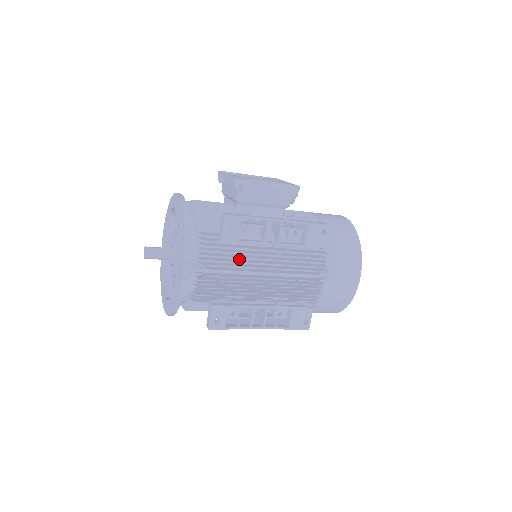
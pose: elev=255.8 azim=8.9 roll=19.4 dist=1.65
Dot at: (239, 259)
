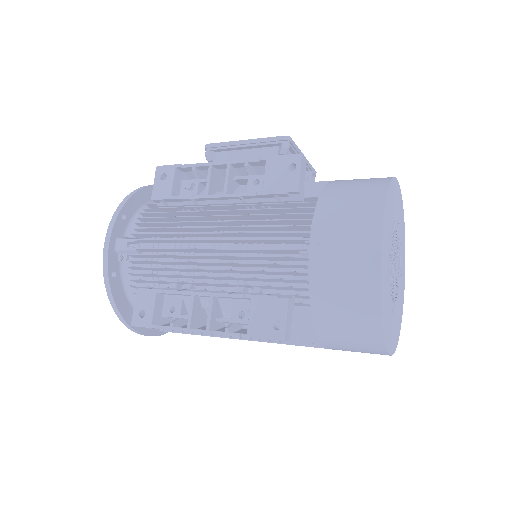
Dot at: (185, 230)
